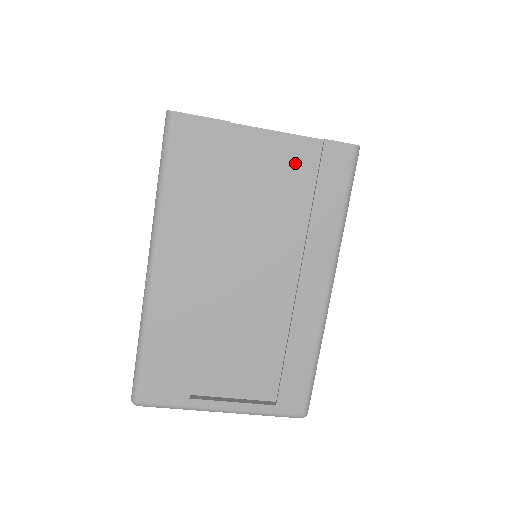
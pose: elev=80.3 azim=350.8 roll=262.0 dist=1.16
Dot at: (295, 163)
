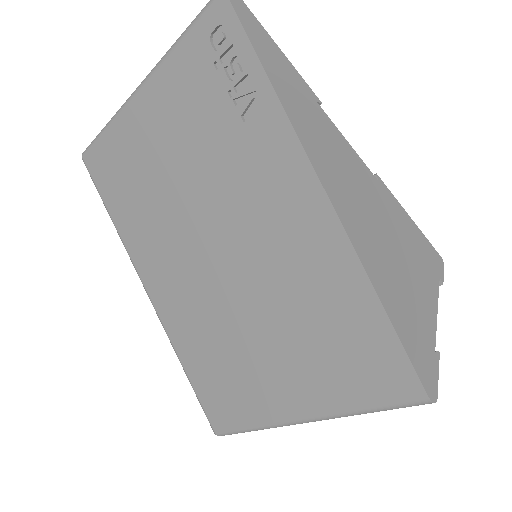
Dot at: occluded
